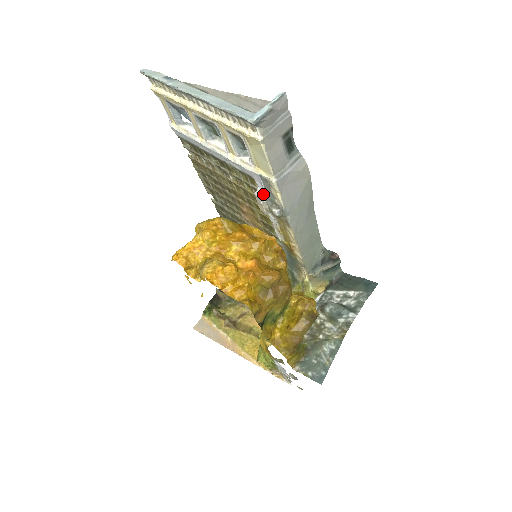
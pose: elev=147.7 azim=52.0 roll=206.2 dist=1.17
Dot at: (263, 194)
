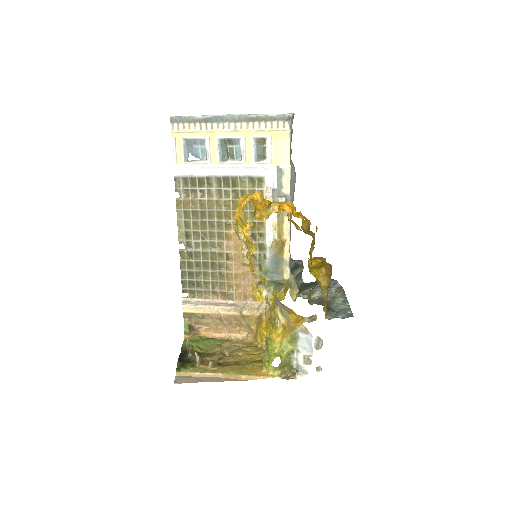
Dot at: (272, 188)
